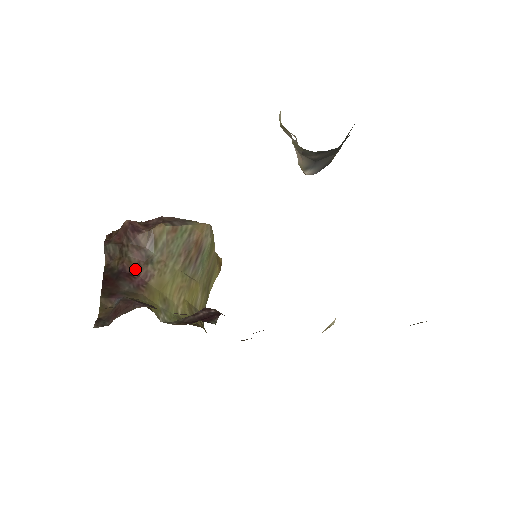
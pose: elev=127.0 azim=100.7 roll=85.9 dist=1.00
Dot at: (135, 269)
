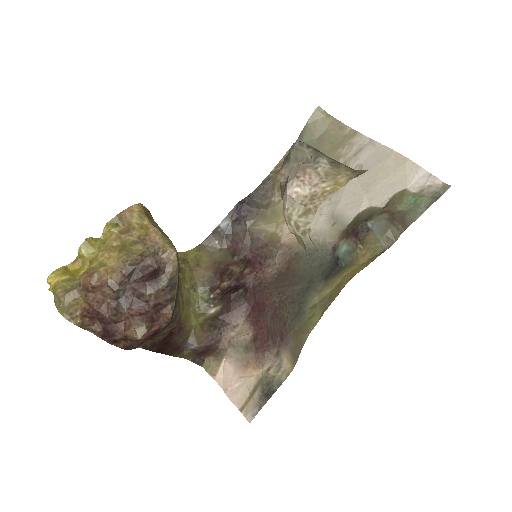
Dot at: (171, 330)
